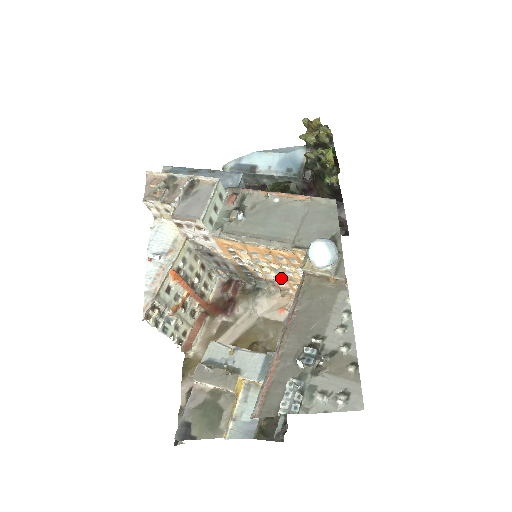
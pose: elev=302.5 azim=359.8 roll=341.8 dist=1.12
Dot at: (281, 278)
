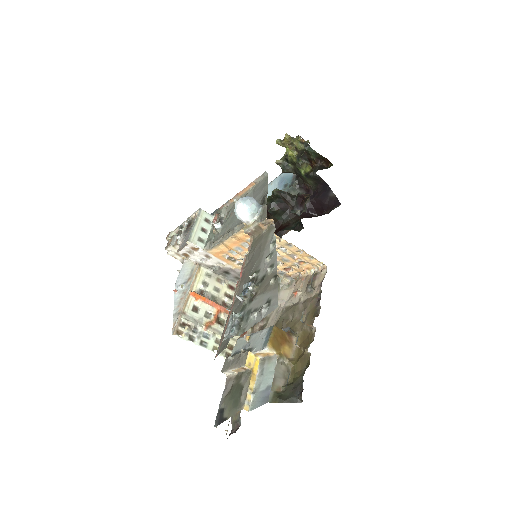
Dot at: (281, 265)
